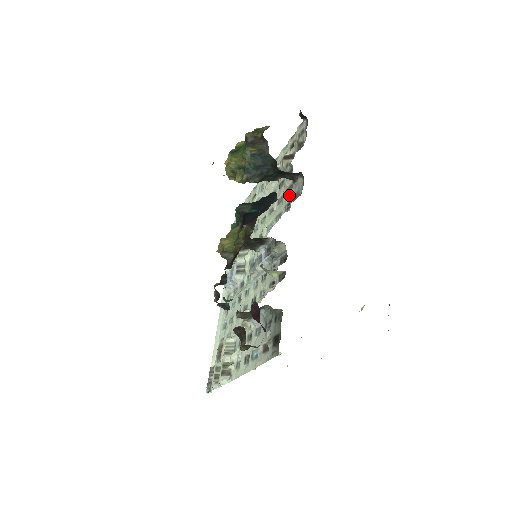
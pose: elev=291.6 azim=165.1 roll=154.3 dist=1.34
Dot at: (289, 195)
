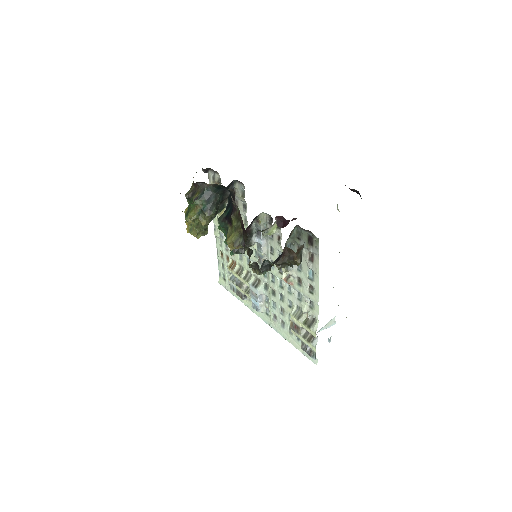
Dot at: (239, 203)
